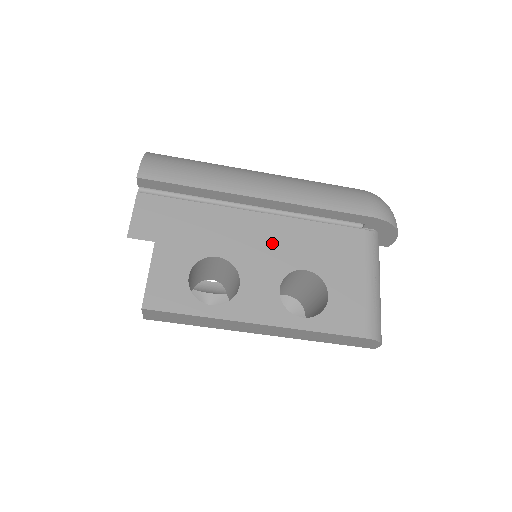
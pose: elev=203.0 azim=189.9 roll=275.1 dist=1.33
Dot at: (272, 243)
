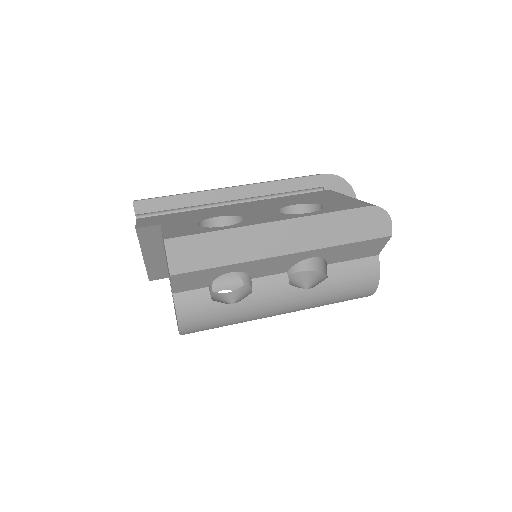
Dot at: (258, 206)
